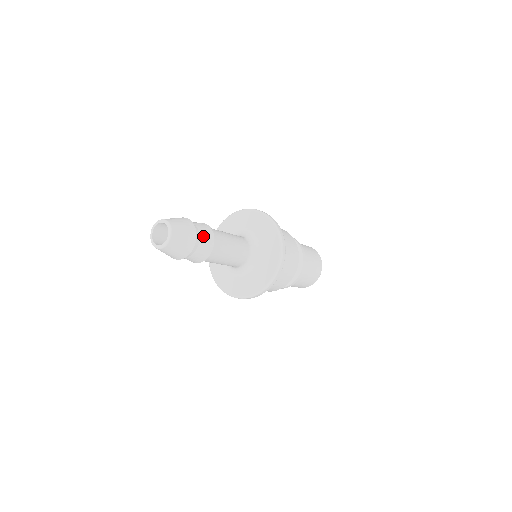
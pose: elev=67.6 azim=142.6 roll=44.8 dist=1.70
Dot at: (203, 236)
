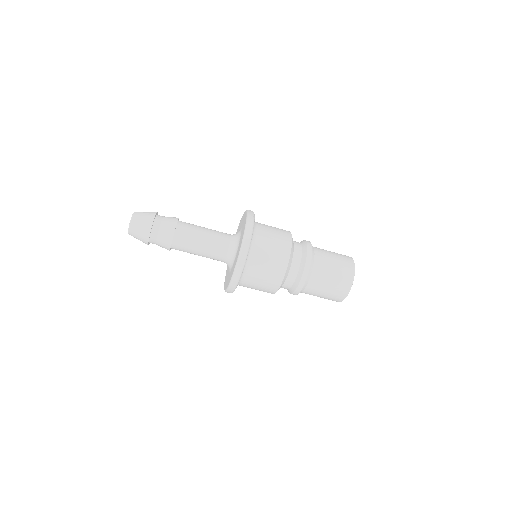
Dot at: (167, 217)
